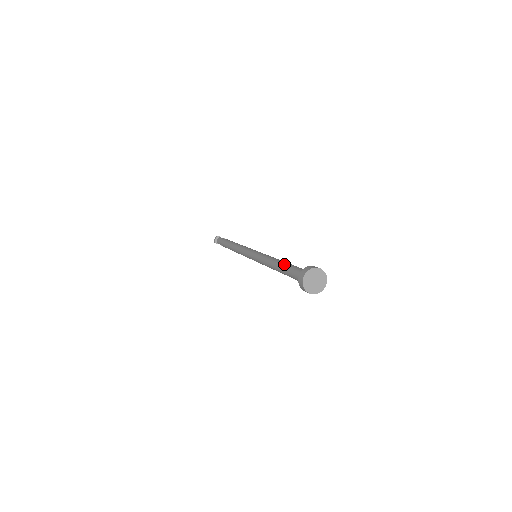
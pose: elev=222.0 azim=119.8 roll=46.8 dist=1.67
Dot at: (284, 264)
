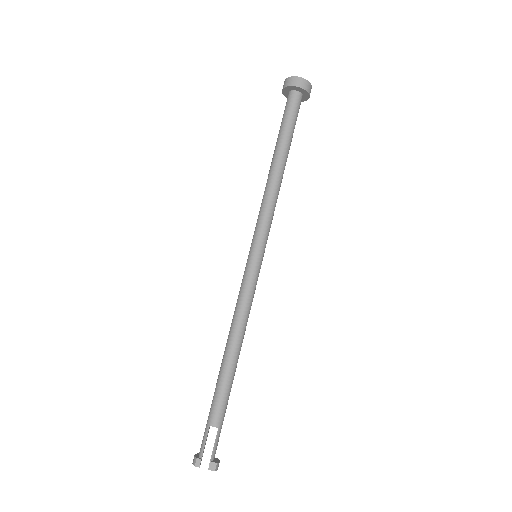
Dot at: occluded
